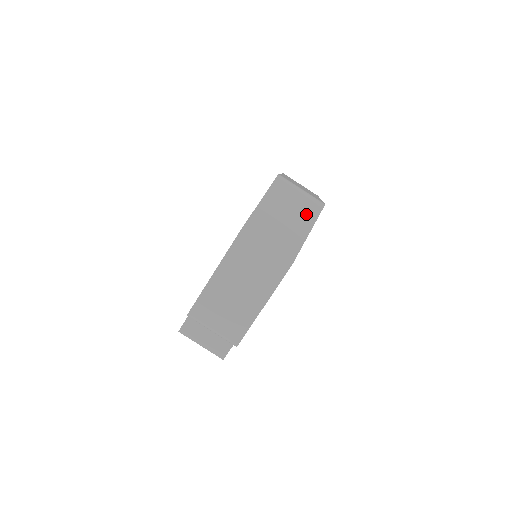
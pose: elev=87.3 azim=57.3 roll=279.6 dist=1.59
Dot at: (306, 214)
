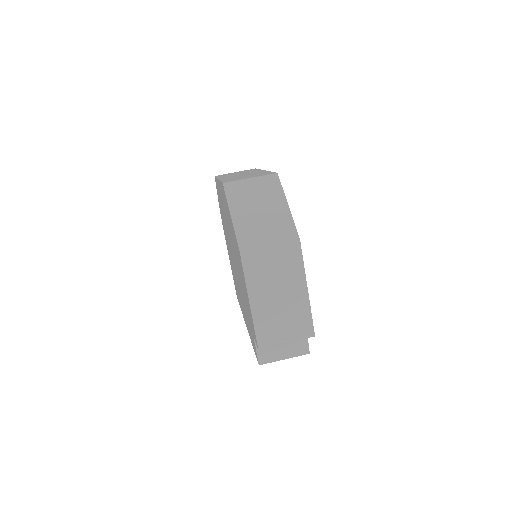
Dot at: (272, 194)
